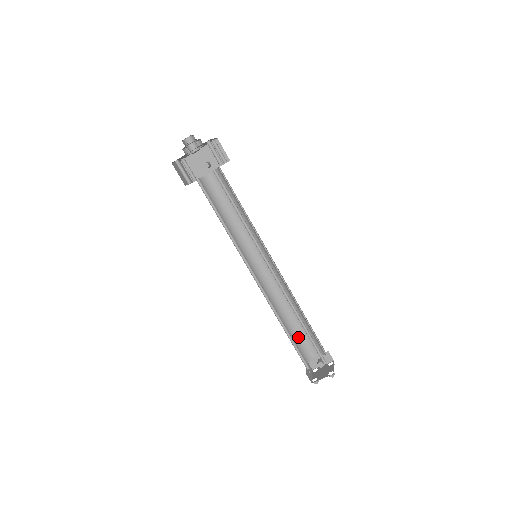
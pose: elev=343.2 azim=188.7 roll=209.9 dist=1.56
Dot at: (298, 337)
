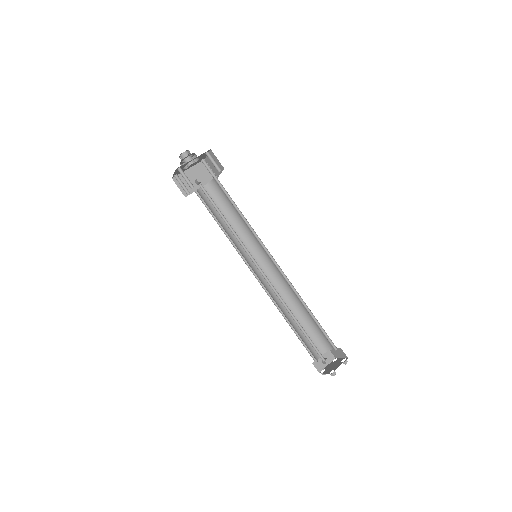
Dot at: (302, 337)
